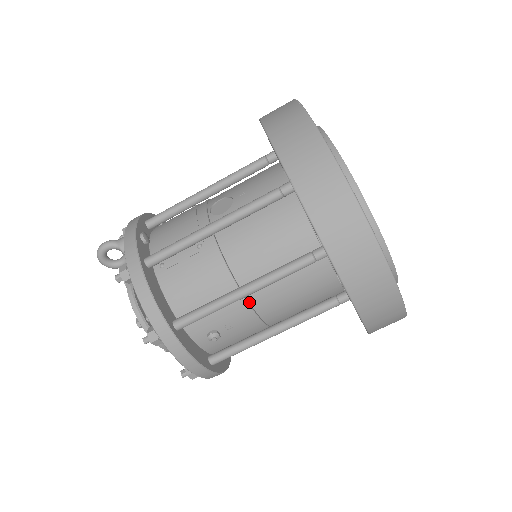
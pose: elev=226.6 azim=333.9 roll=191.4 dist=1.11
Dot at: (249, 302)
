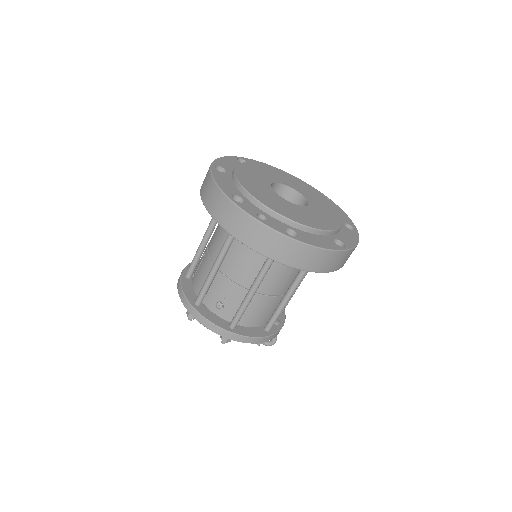
Dot at: (226, 275)
